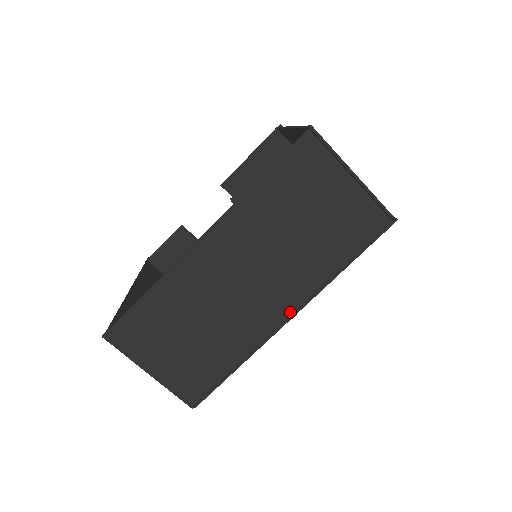
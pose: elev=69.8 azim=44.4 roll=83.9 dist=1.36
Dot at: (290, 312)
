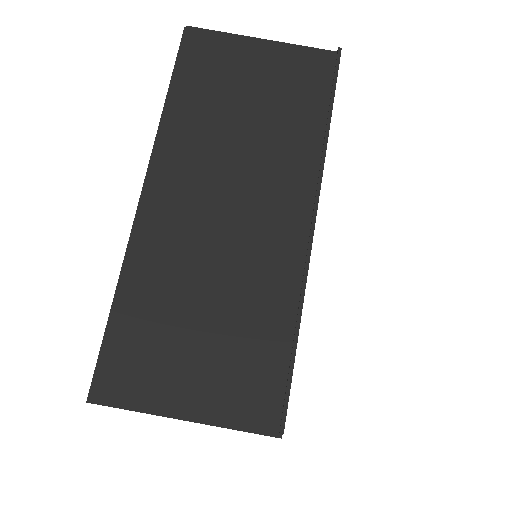
Dot at: (308, 213)
